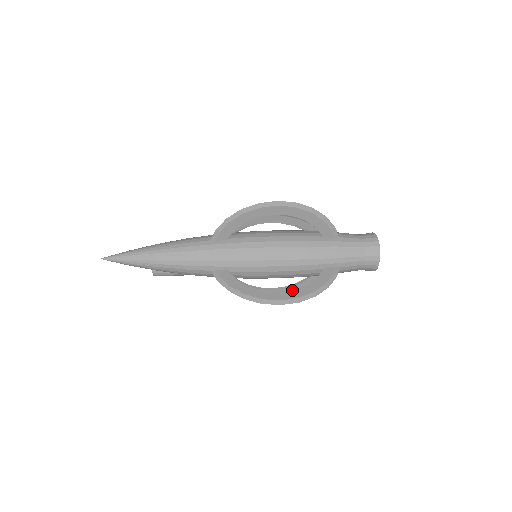
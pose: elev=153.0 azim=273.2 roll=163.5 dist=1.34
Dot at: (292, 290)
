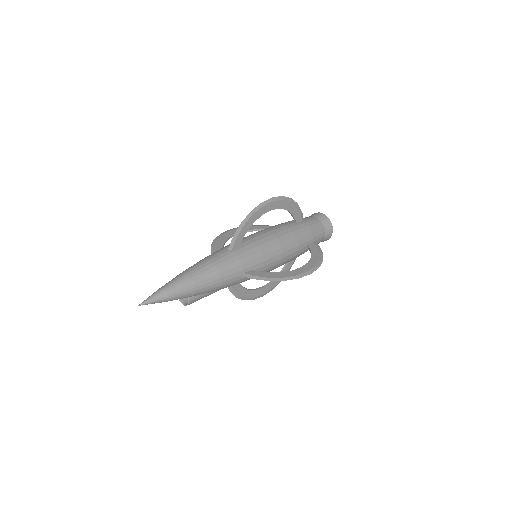
Dot at: (307, 263)
